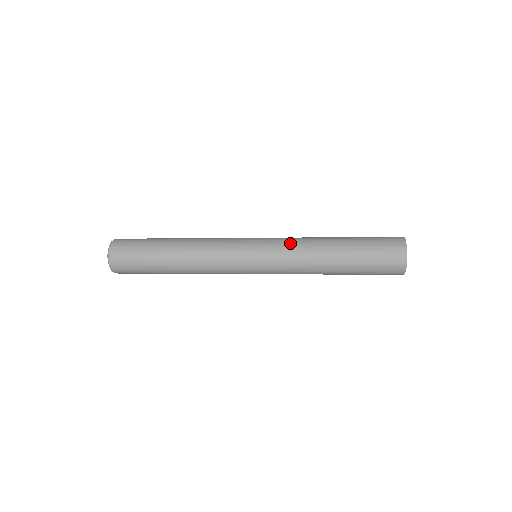
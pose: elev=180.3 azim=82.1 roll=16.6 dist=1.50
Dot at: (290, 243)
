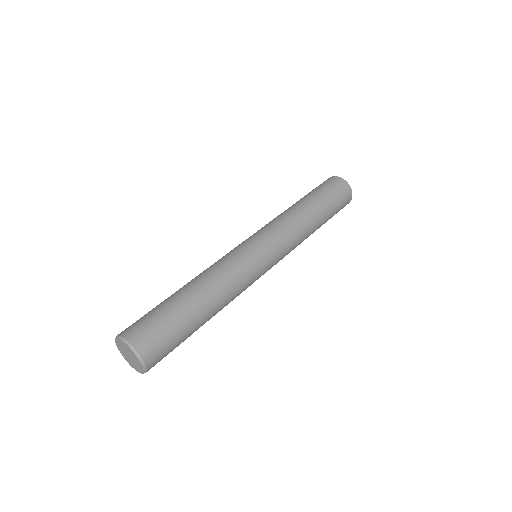
Dot at: (293, 241)
